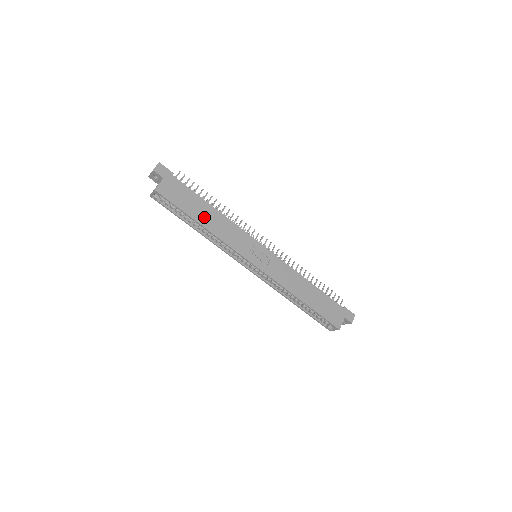
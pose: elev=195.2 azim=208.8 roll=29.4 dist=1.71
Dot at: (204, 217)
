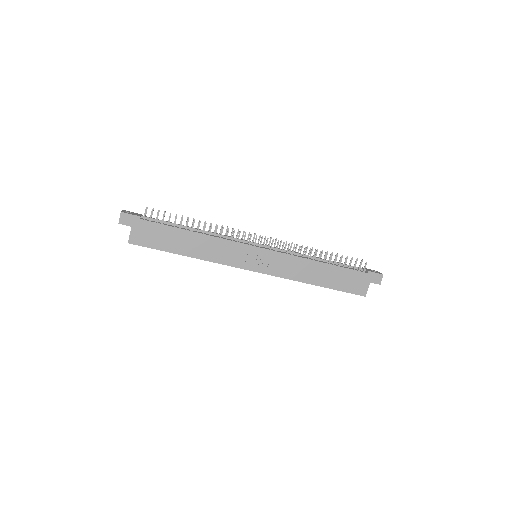
Dot at: (187, 247)
